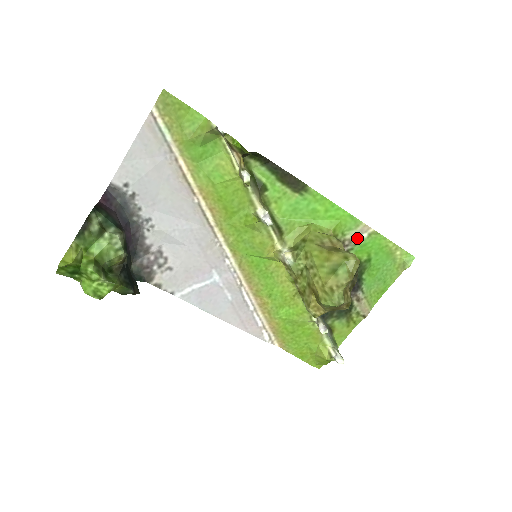
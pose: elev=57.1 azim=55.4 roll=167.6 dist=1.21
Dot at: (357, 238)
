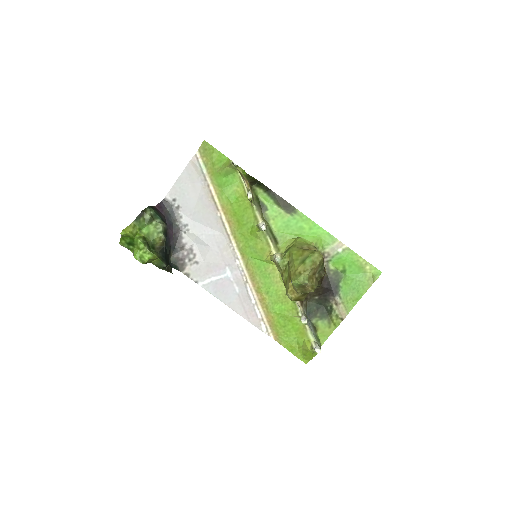
Dot at: (334, 252)
